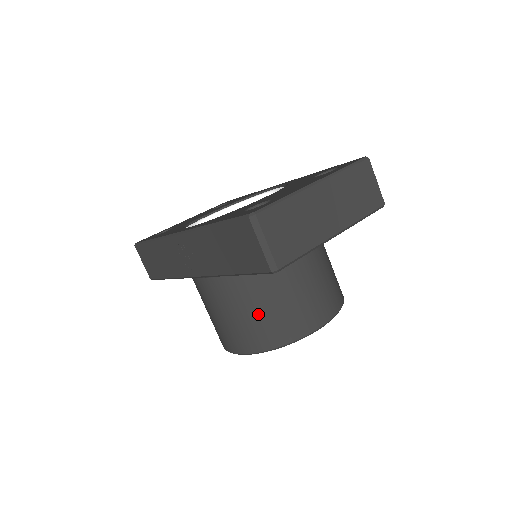
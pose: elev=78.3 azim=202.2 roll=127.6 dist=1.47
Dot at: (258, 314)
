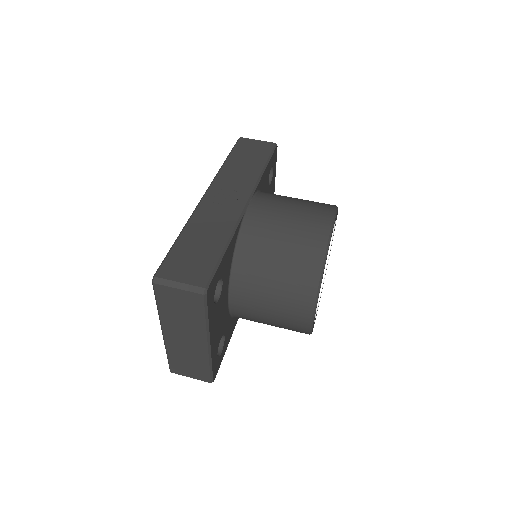
Dot at: occluded
